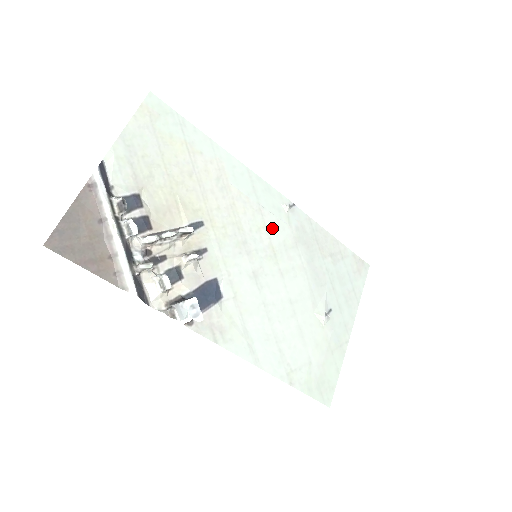
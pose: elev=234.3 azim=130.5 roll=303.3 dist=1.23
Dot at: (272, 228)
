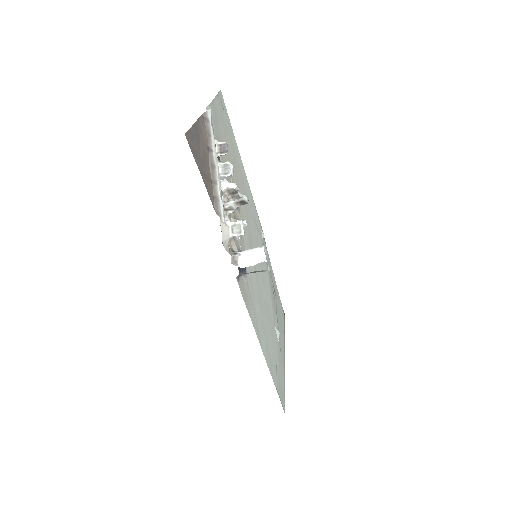
Dot at: (259, 243)
